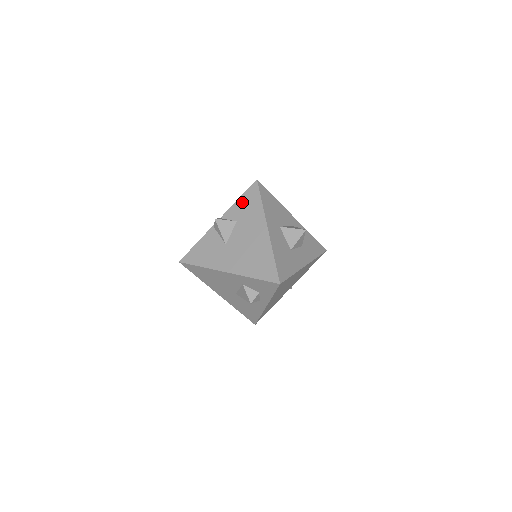
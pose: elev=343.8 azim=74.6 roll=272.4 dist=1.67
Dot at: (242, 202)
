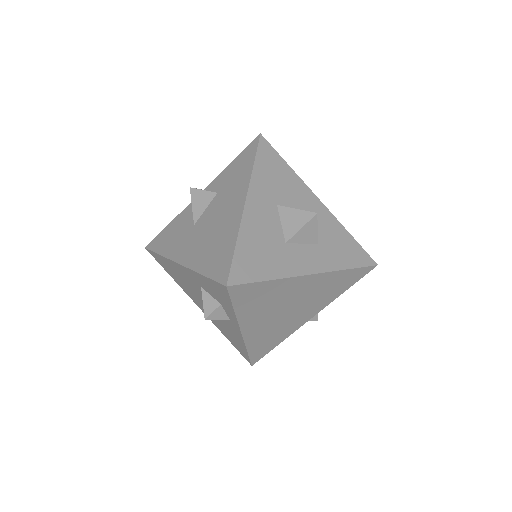
Dot at: (233, 166)
